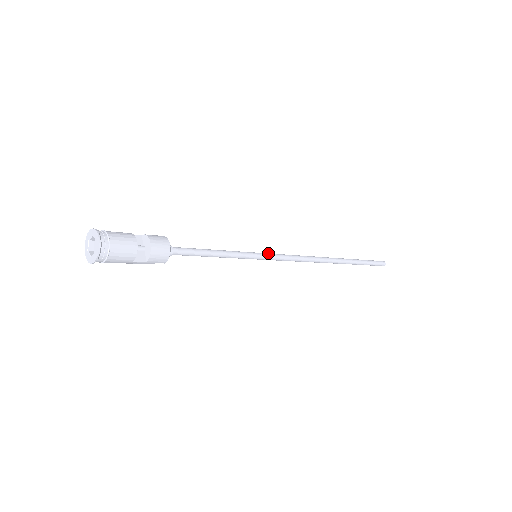
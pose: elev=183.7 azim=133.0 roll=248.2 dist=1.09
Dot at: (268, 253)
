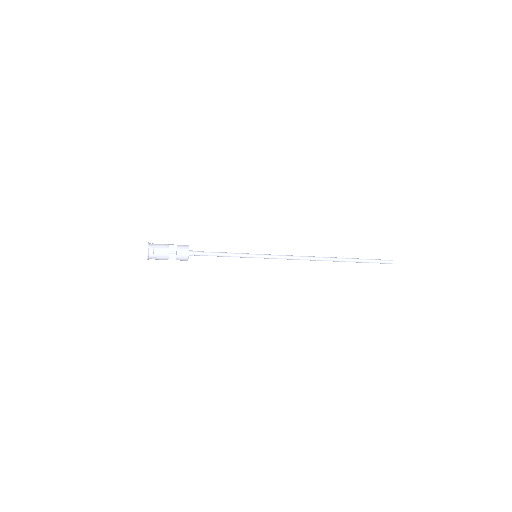
Dot at: (266, 255)
